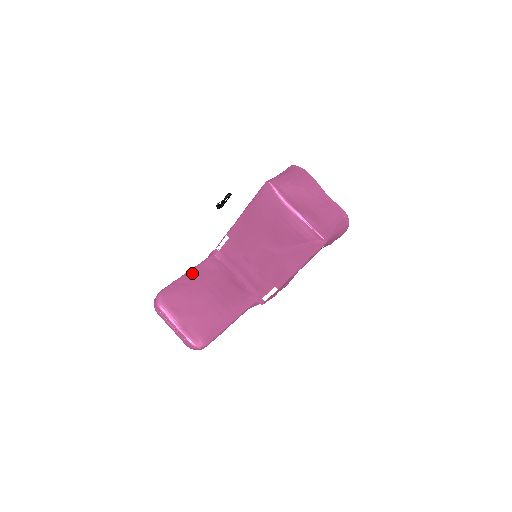
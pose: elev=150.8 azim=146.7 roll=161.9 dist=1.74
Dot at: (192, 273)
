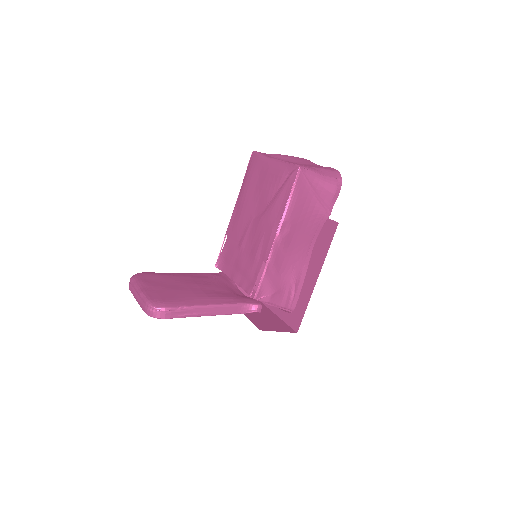
Dot at: (185, 273)
